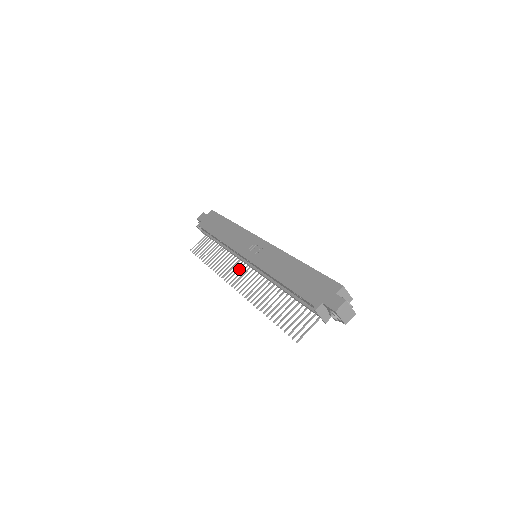
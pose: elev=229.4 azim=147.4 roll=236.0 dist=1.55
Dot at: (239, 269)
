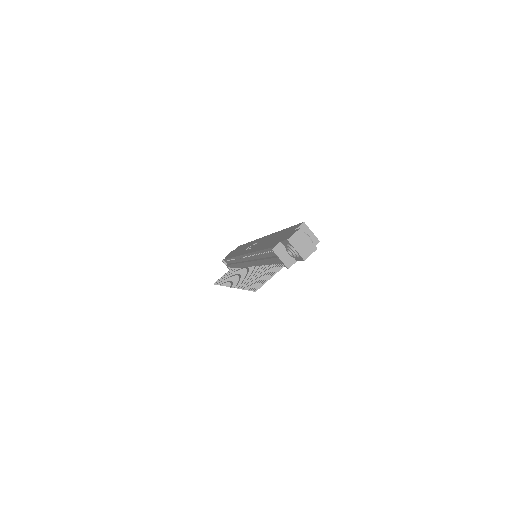
Dot at: (241, 273)
